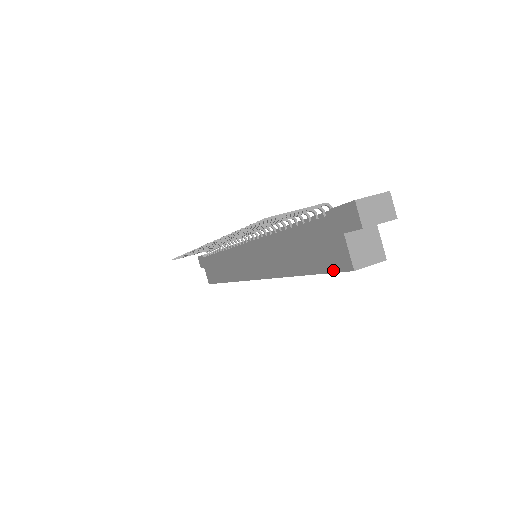
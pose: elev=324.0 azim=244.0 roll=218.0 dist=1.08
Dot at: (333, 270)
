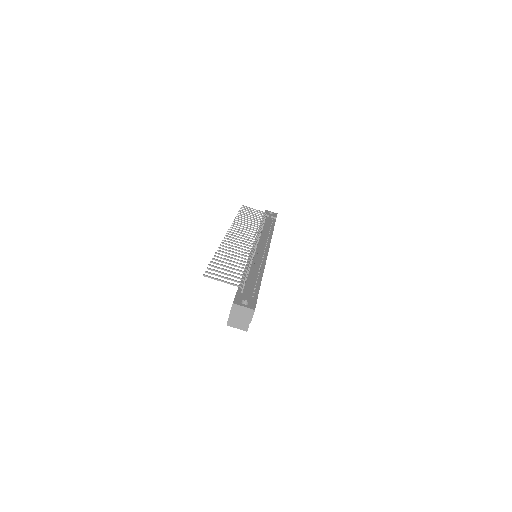
Dot at: occluded
